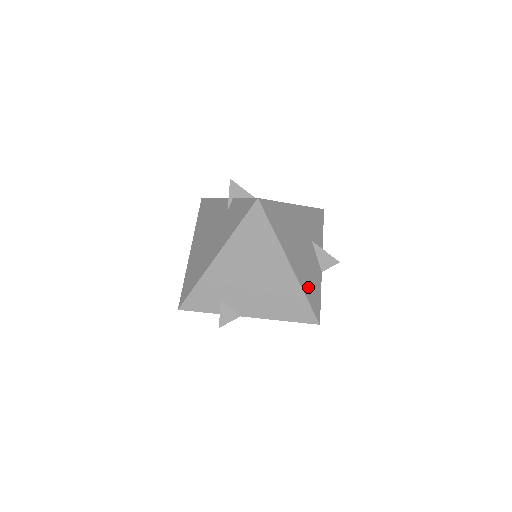
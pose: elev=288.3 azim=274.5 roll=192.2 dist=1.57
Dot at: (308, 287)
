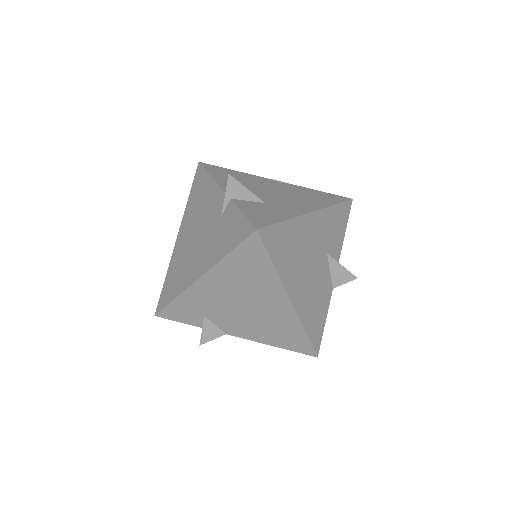
Dot at: (310, 318)
